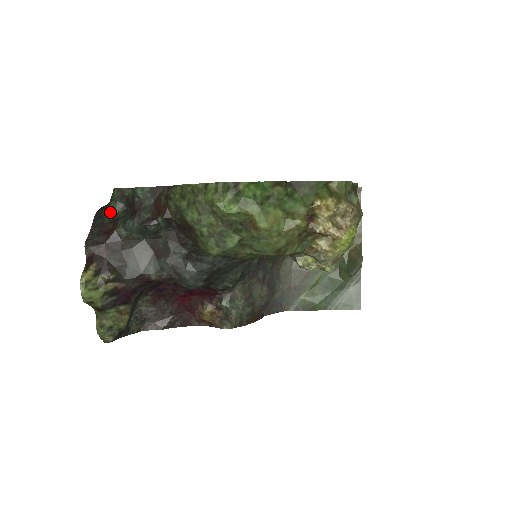
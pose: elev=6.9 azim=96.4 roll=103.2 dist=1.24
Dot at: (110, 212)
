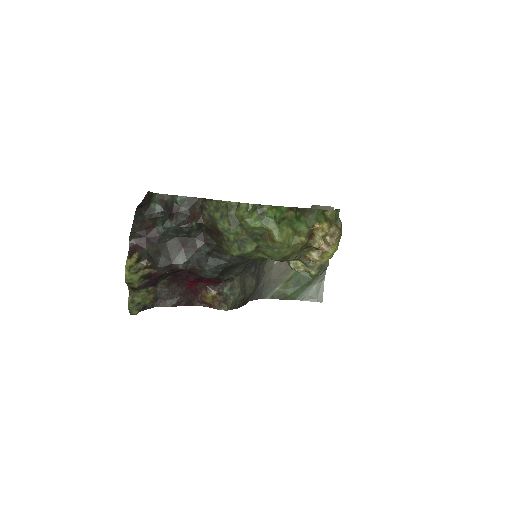
Dot at: (150, 211)
